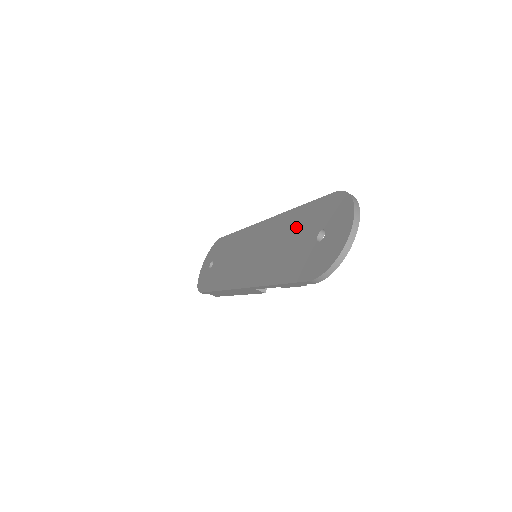
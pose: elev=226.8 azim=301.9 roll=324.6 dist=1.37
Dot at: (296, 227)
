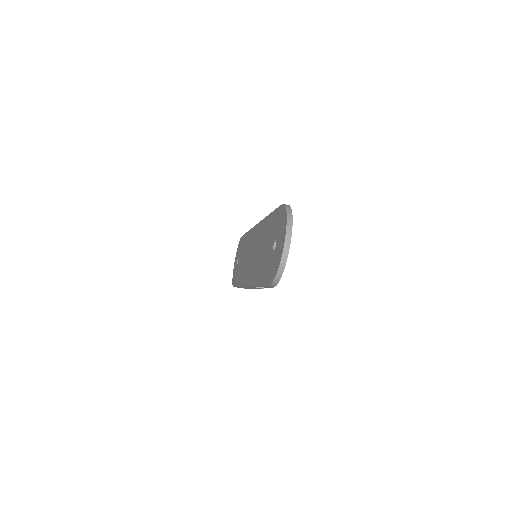
Dot at: (267, 234)
